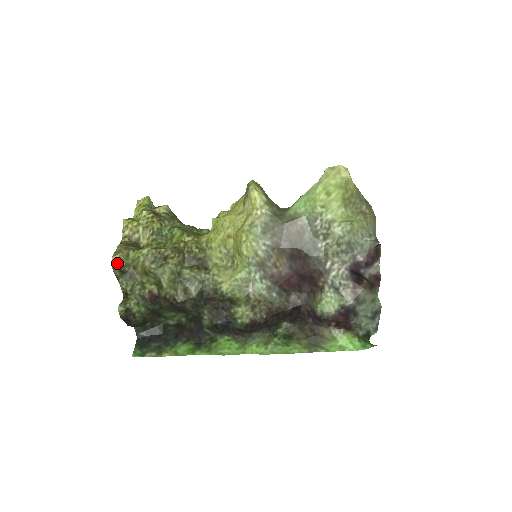
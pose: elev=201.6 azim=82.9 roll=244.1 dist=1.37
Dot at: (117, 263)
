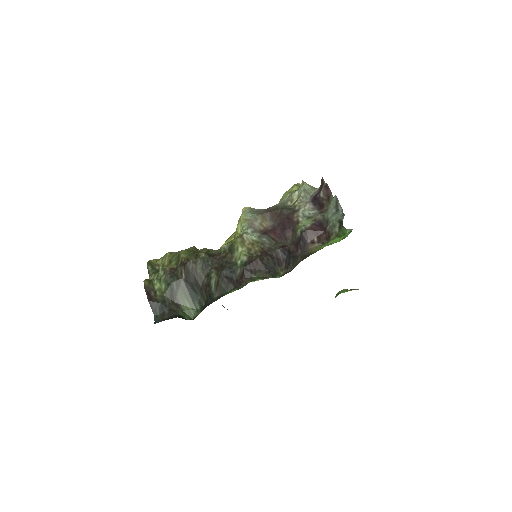
Dot at: (151, 262)
